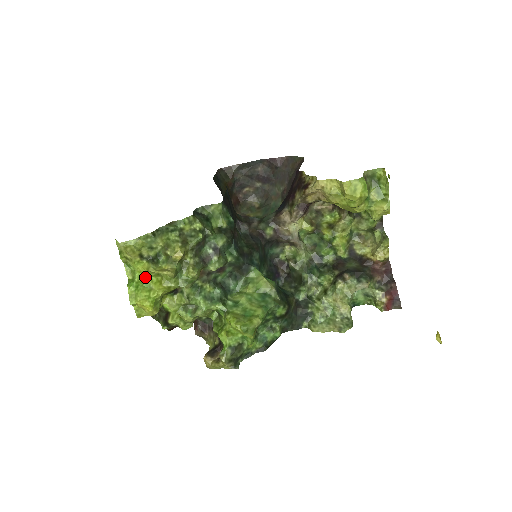
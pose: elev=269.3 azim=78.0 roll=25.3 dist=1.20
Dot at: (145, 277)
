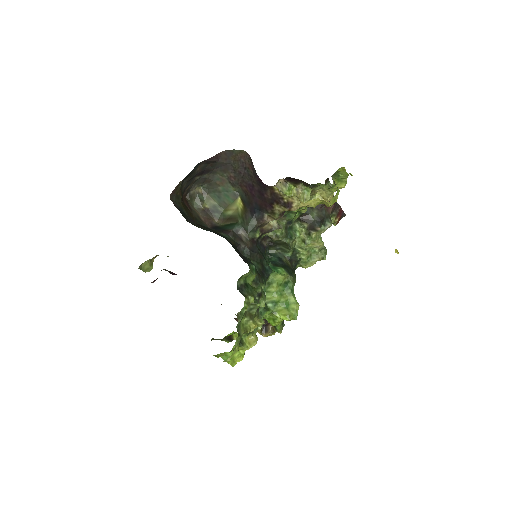
Dot at: occluded
